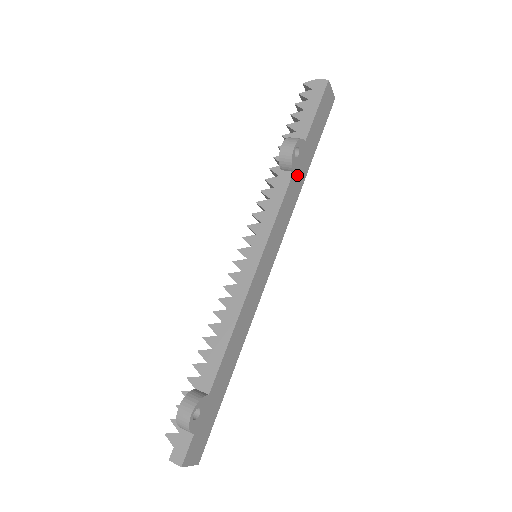
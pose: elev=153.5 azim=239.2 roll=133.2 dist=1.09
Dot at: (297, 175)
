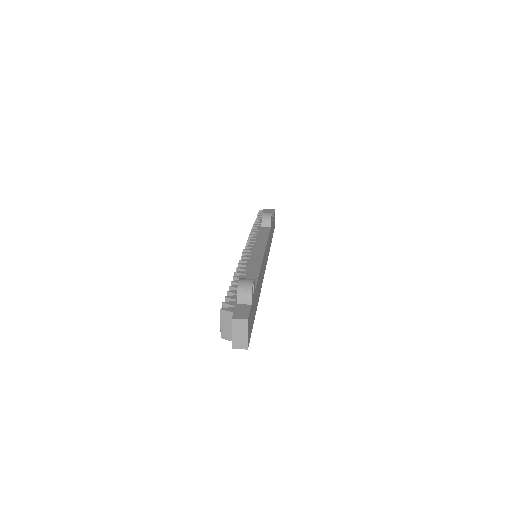
Dot at: occluded
